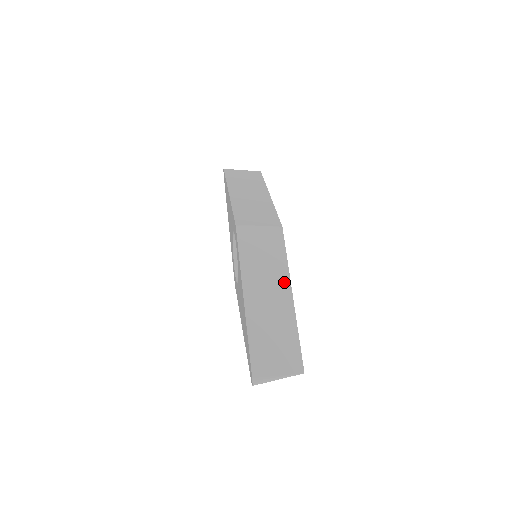
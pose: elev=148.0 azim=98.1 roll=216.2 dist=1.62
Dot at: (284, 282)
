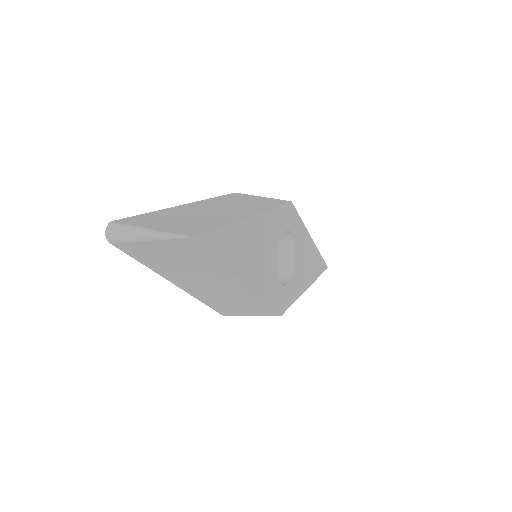
Dot at: (253, 210)
